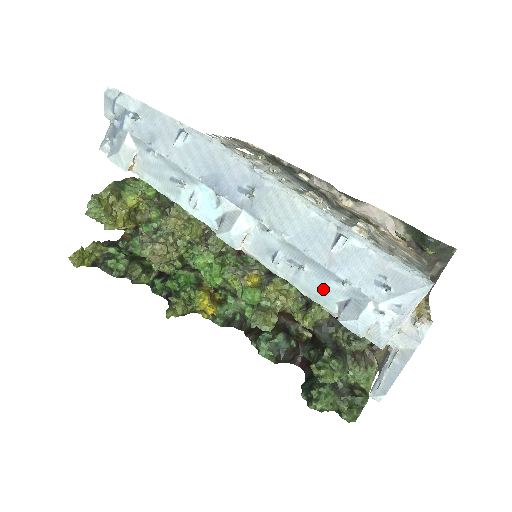
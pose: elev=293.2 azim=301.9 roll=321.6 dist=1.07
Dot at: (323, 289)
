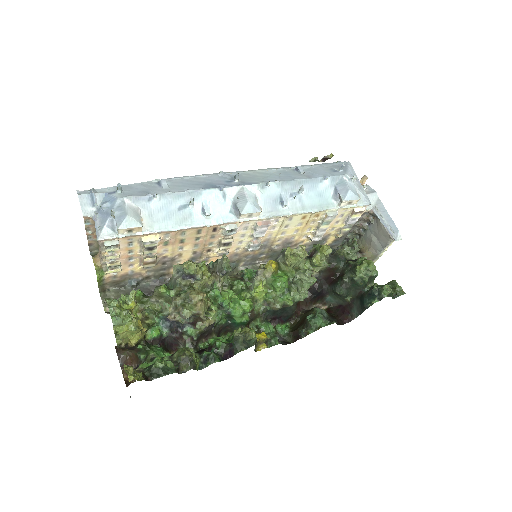
Dot at: (319, 196)
